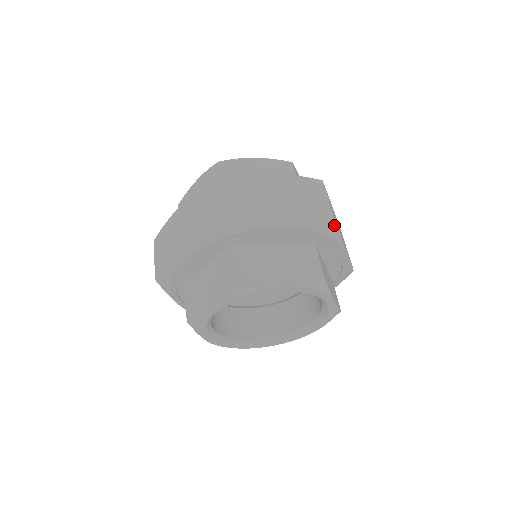
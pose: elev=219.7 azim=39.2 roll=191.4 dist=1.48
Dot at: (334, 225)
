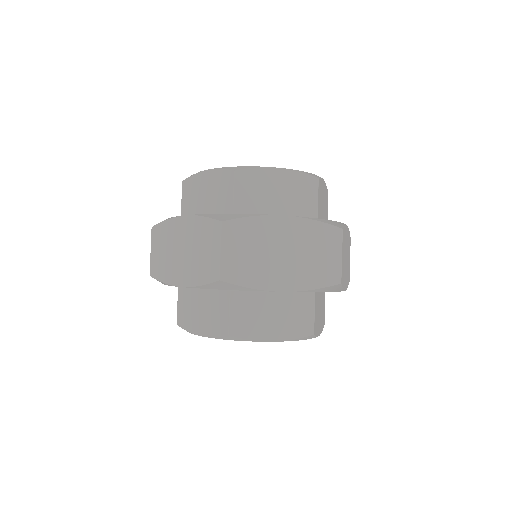
Dot at: (339, 286)
